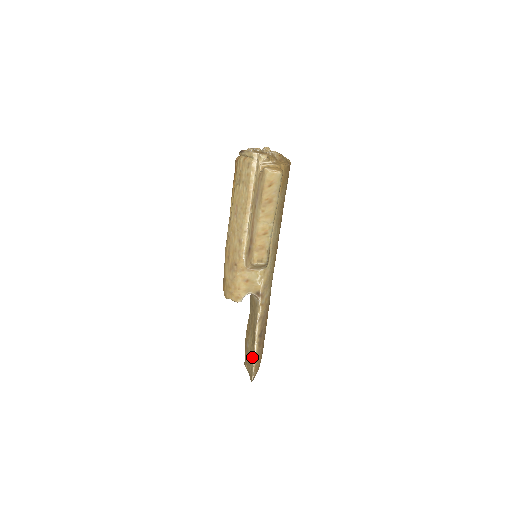
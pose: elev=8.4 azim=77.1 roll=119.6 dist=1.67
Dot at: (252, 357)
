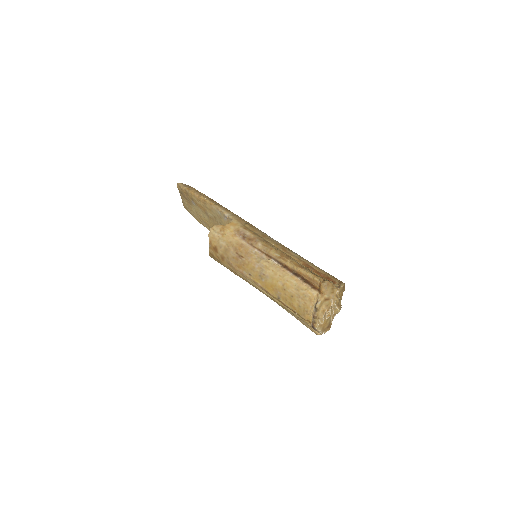
Dot at: (198, 220)
